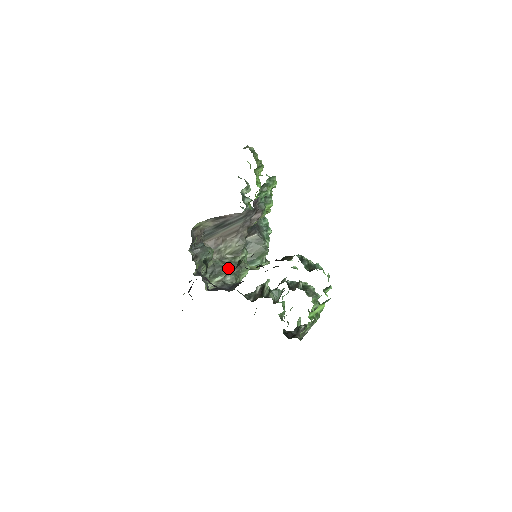
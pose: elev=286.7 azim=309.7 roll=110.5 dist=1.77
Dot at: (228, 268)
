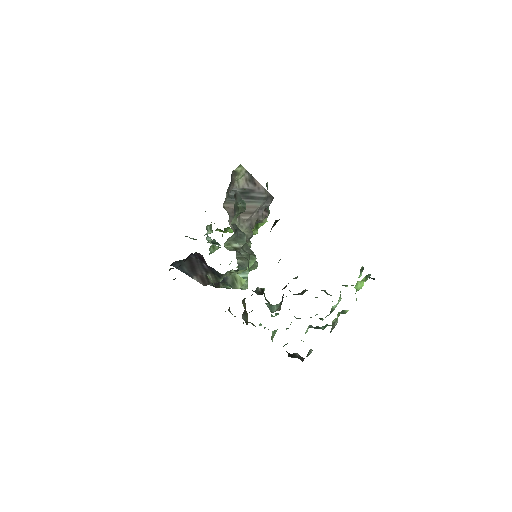
Dot at: occluded
